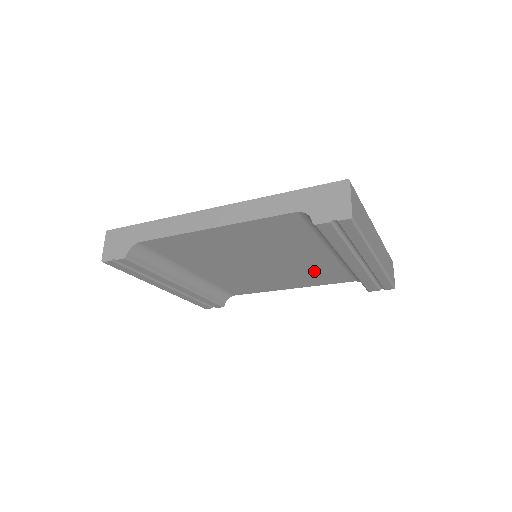
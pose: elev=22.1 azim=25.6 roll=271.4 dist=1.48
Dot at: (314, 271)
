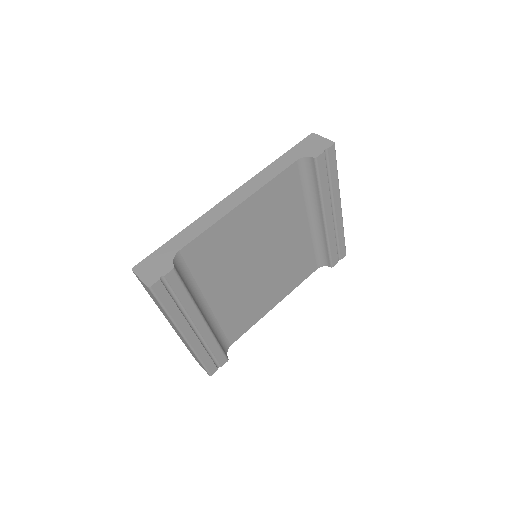
Dot at: (295, 261)
